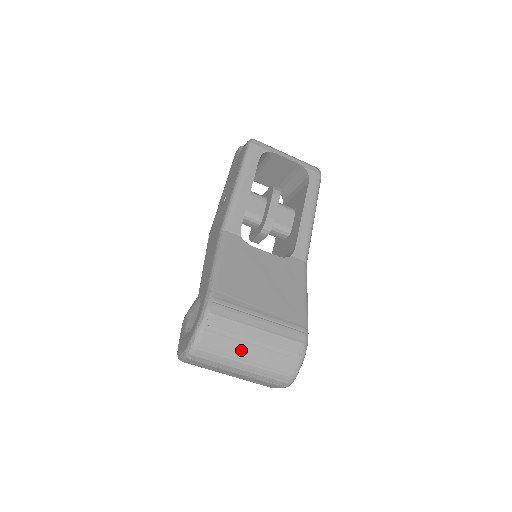
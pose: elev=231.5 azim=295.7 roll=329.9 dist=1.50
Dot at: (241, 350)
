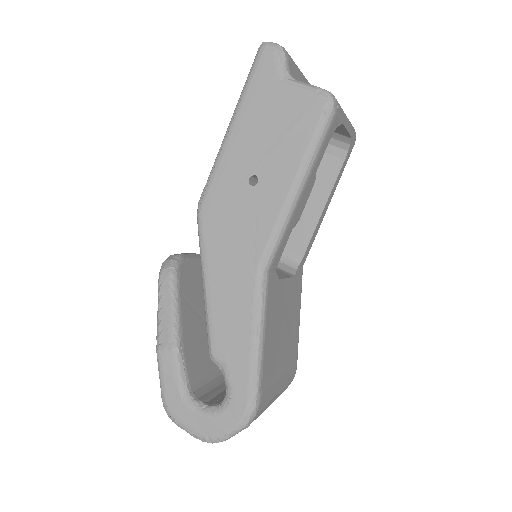
Dot at: occluded
